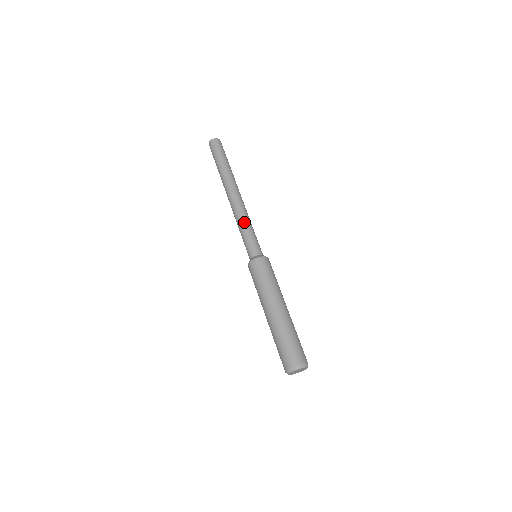
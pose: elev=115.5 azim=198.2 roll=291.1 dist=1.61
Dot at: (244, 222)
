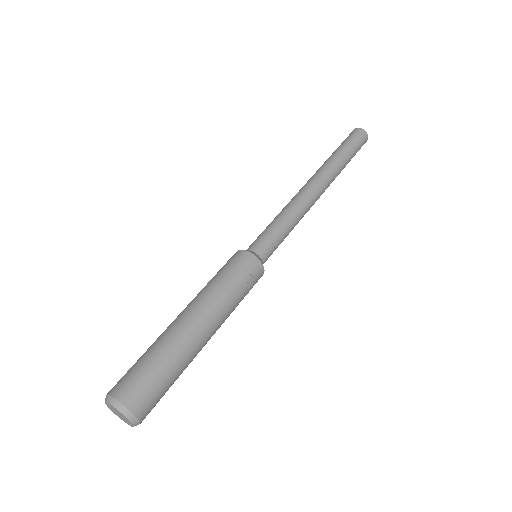
Dot at: (279, 213)
